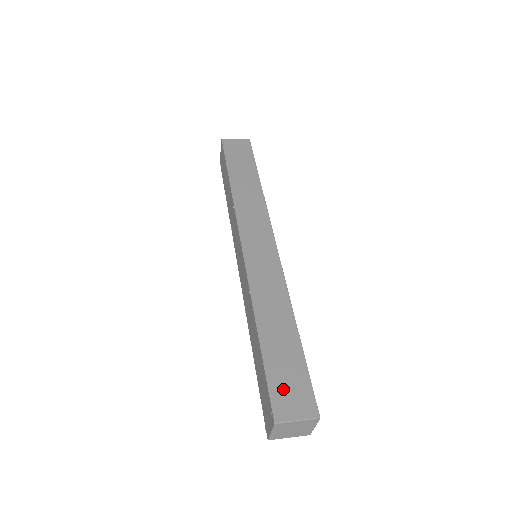
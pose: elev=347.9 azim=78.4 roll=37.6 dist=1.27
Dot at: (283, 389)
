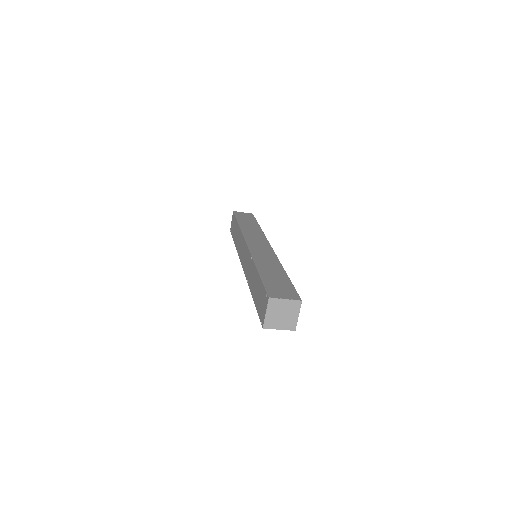
Dot at: (275, 288)
